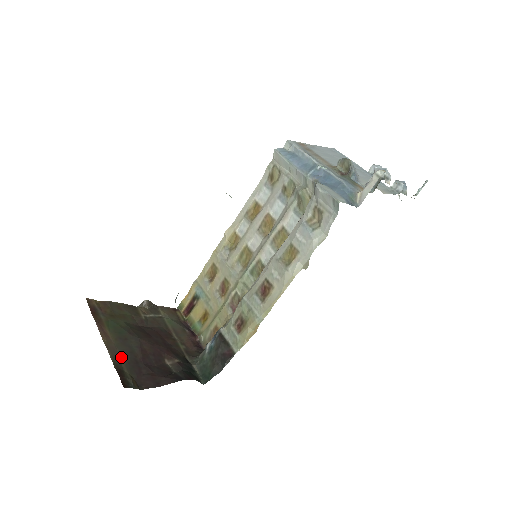
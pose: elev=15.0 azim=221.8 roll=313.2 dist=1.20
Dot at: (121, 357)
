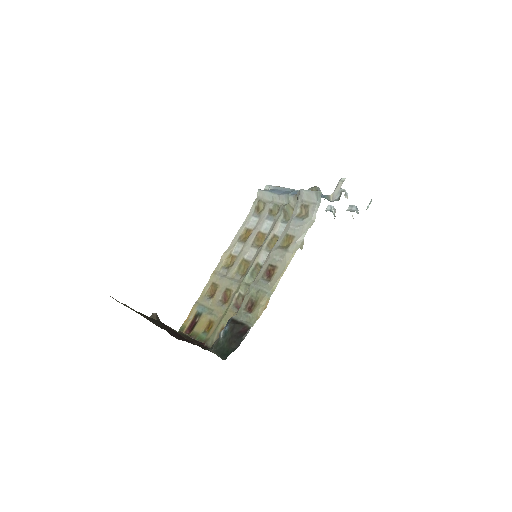
Dot at: (153, 322)
